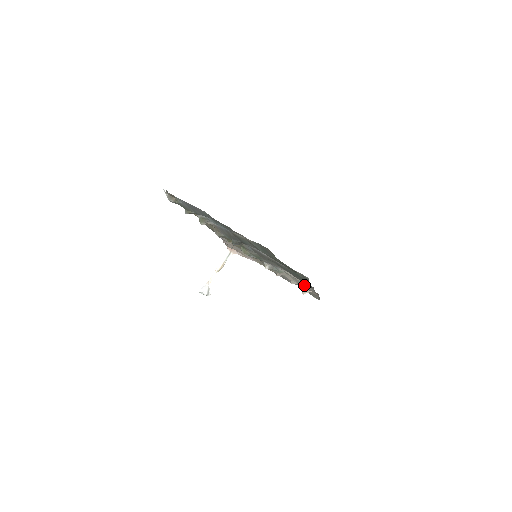
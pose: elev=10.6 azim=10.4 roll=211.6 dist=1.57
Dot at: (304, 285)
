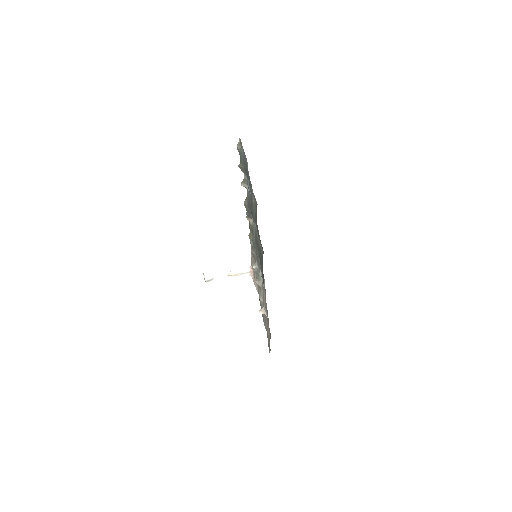
Dot at: (264, 298)
